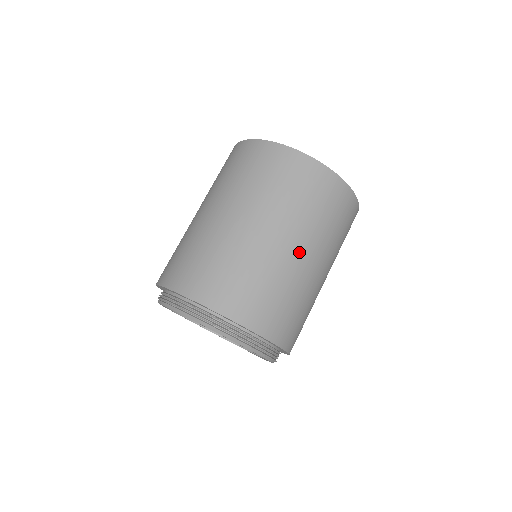
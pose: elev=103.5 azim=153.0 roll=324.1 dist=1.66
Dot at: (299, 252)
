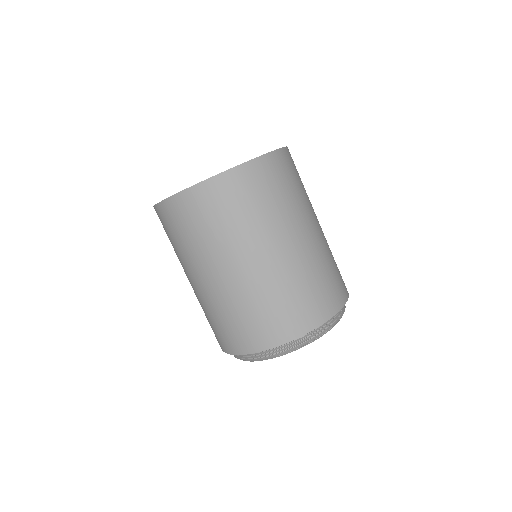
Dot at: (232, 271)
